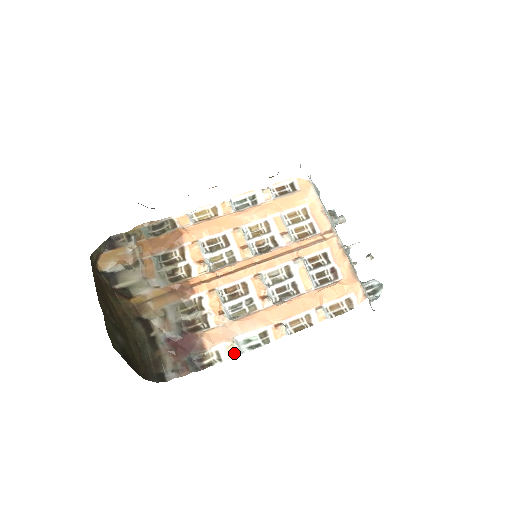
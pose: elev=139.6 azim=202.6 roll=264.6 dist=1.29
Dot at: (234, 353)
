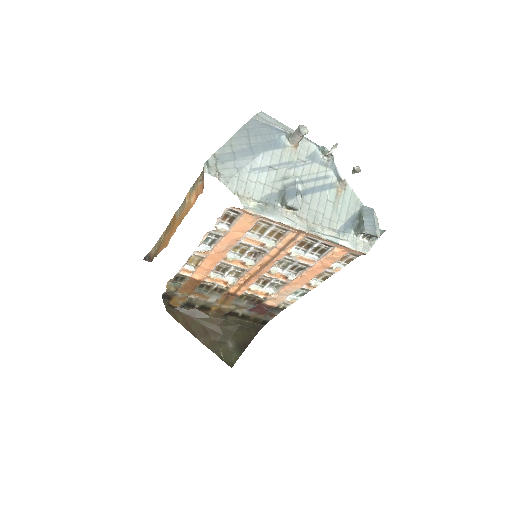
Dot at: (293, 302)
